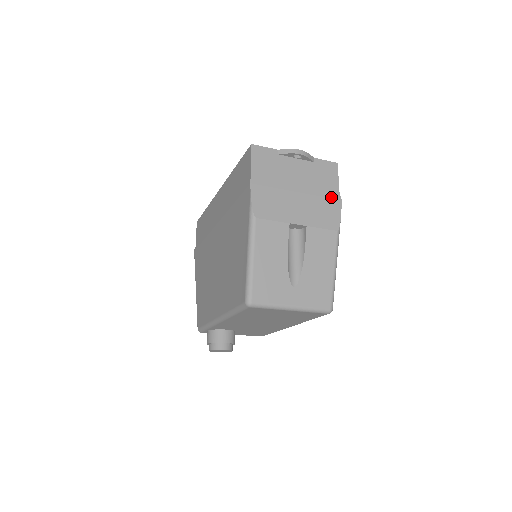
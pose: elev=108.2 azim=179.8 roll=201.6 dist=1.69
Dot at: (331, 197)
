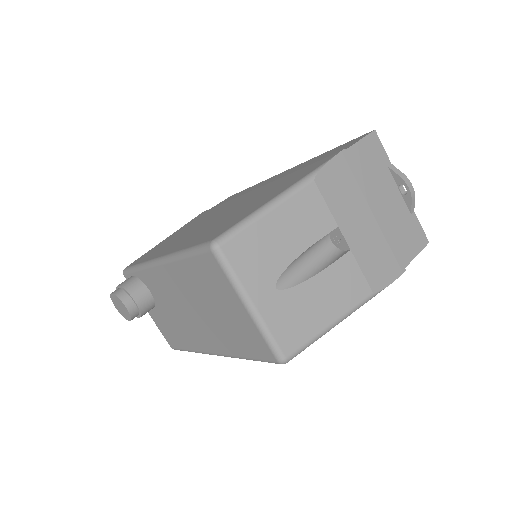
Dot at: (397, 258)
